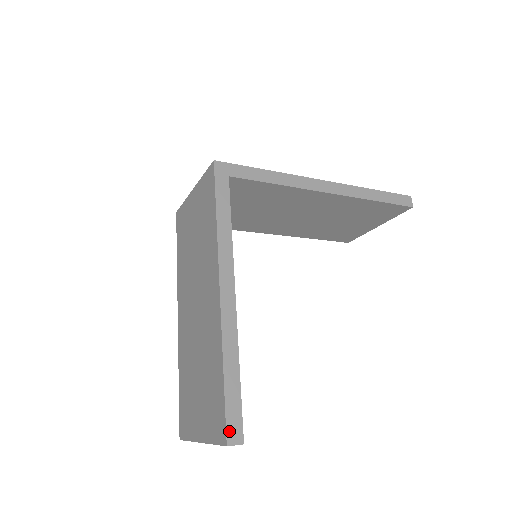
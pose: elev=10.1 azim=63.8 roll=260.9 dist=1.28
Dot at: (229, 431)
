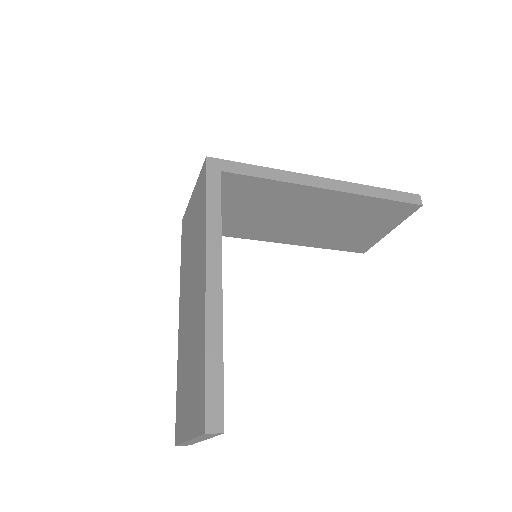
Dot at: (208, 418)
